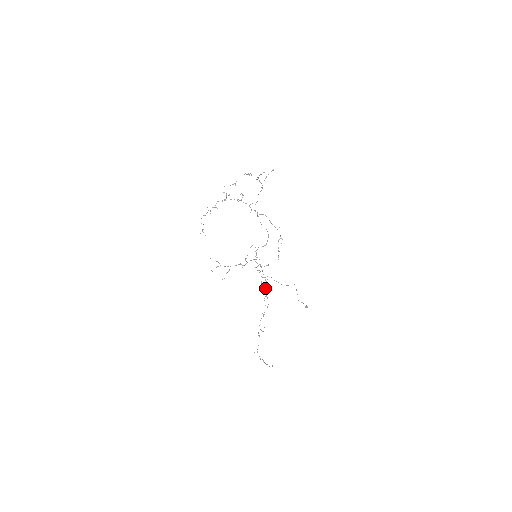
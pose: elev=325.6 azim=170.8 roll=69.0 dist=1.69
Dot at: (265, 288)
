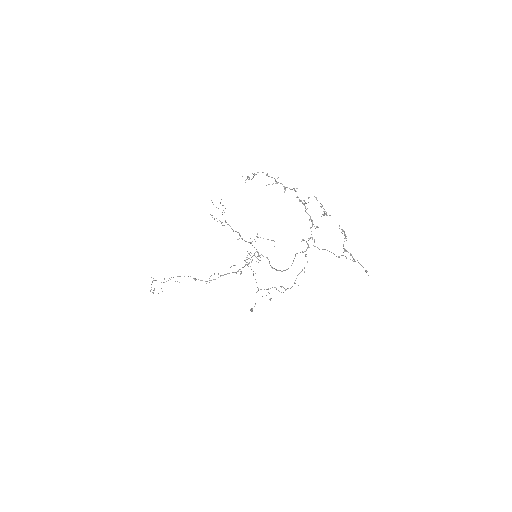
Dot at: occluded
